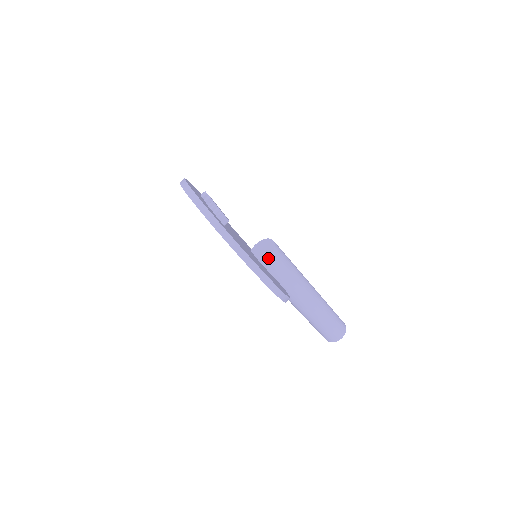
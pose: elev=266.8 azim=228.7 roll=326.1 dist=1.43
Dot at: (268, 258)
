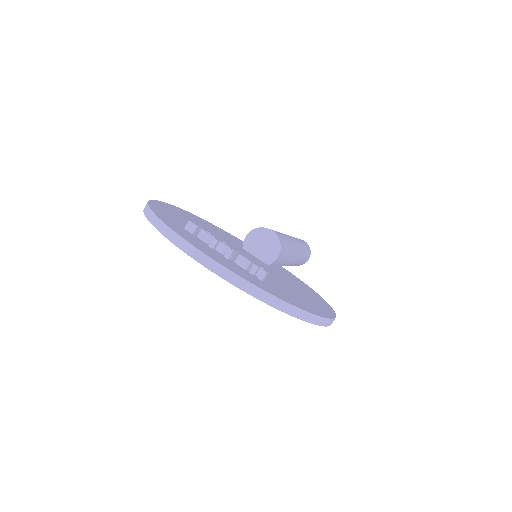
Dot at: (277, 258)
